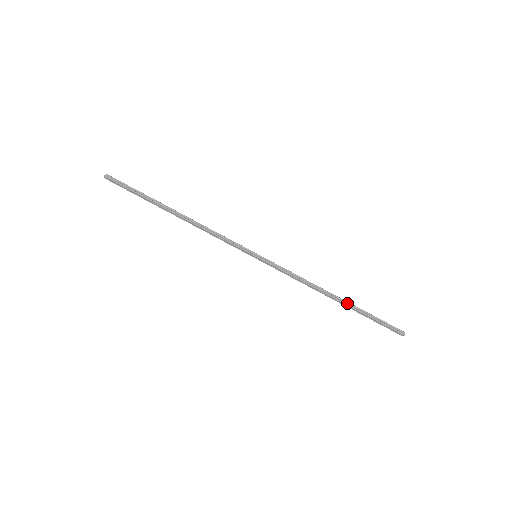
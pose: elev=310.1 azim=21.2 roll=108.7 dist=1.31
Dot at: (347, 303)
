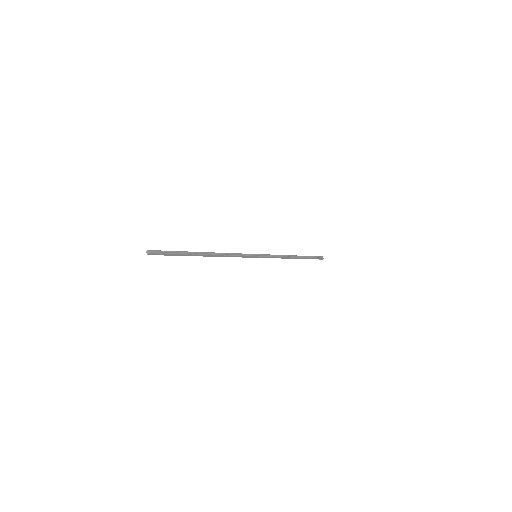
Dot at: (300, 257)
